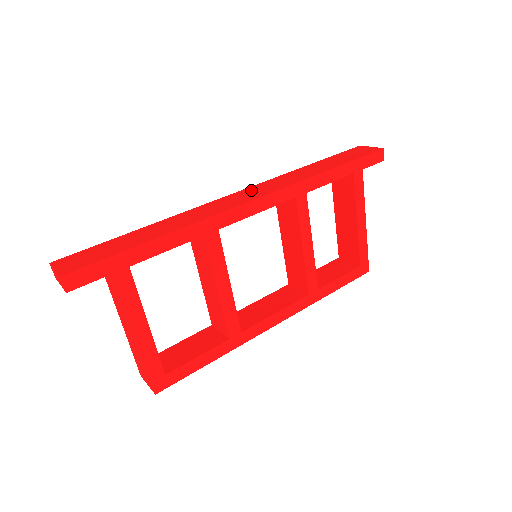
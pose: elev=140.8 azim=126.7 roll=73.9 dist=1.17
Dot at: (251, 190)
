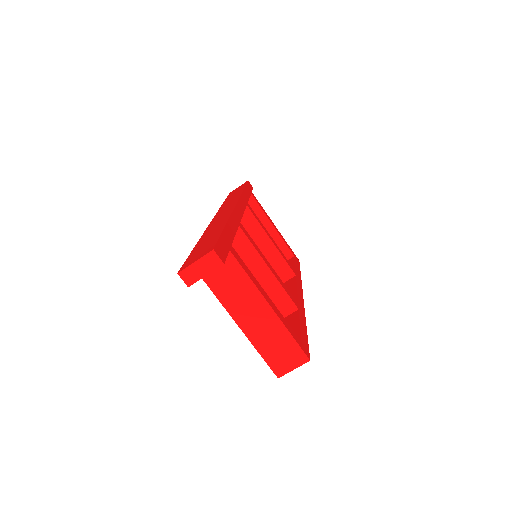
Dot at: (220, 212)
